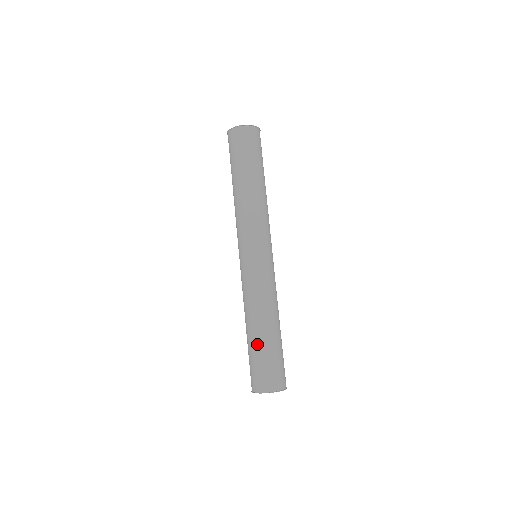
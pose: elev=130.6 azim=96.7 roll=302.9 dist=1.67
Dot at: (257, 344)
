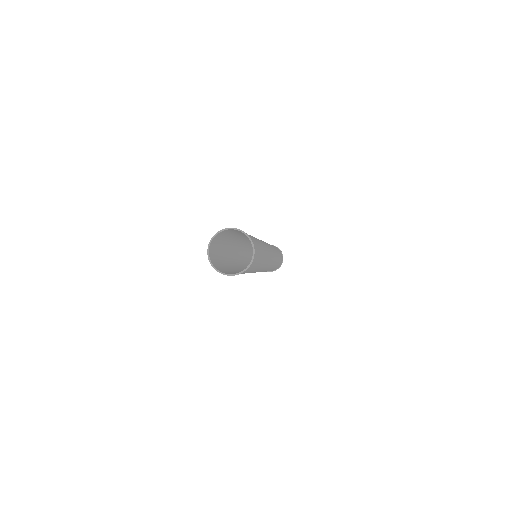
Dot at: occluded
